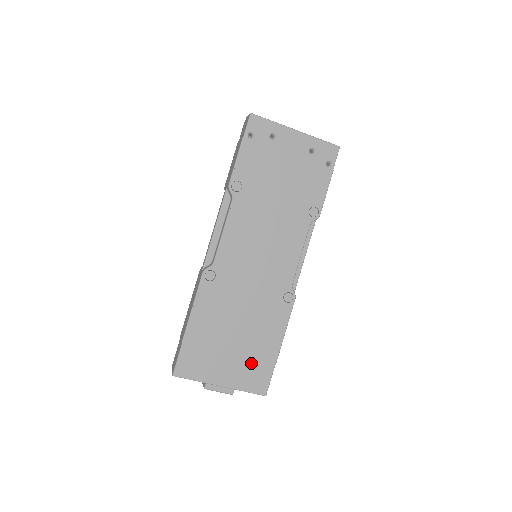
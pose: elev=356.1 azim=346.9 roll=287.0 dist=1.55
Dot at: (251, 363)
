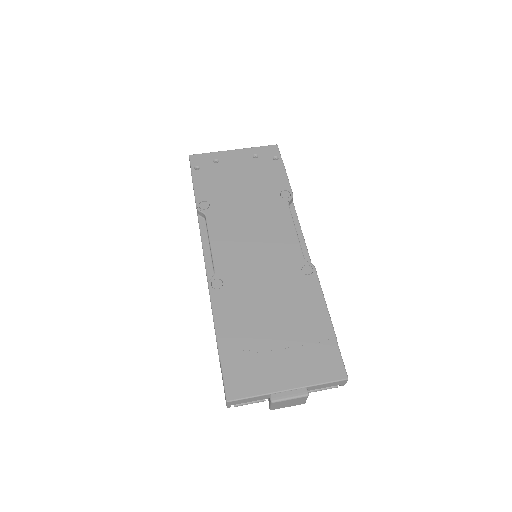
Dot at: (308, 349)
